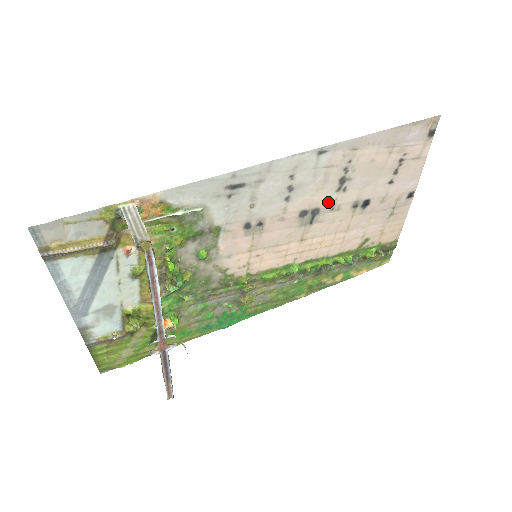
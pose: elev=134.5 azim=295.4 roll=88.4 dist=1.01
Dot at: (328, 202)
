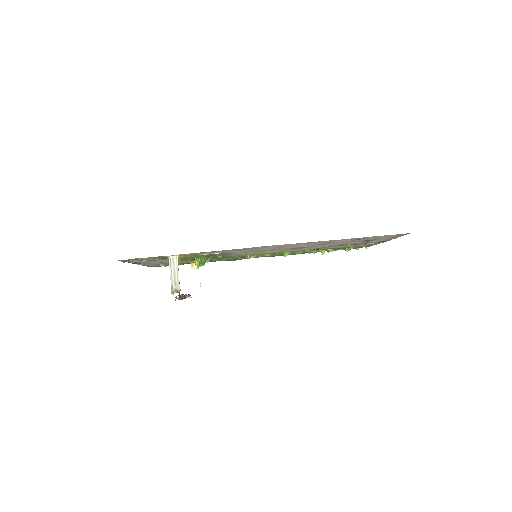
Dot at: (313, 246)
